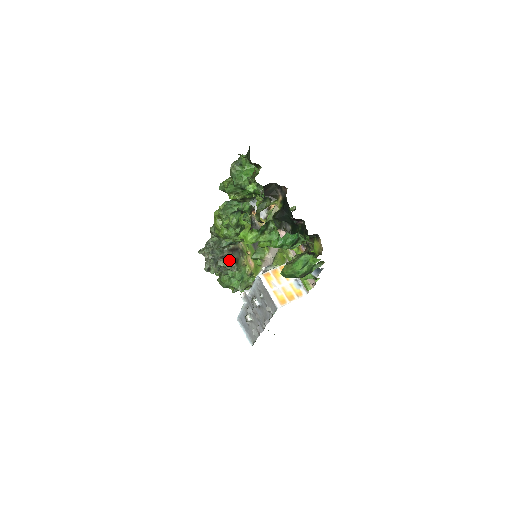
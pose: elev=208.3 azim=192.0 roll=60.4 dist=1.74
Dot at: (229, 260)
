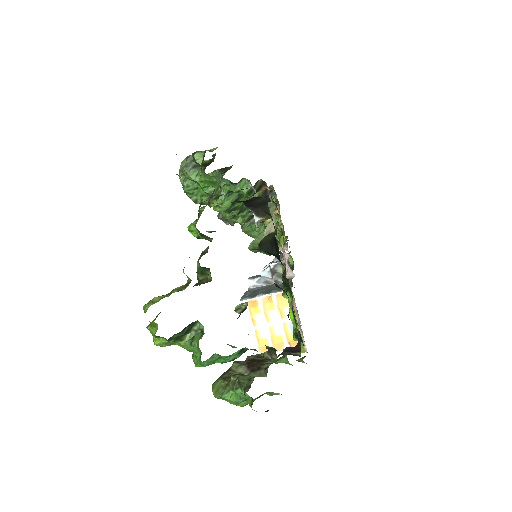
Dot at: occluded
